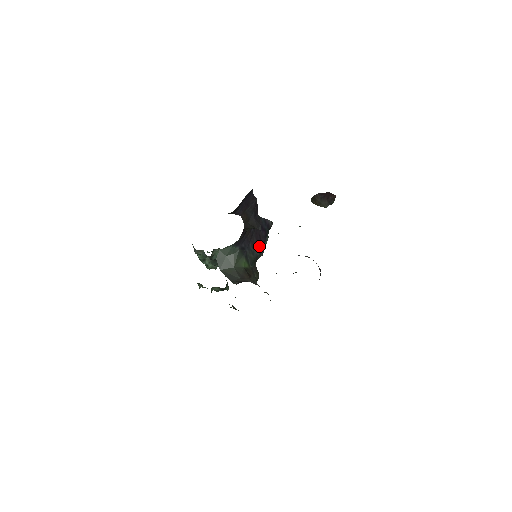
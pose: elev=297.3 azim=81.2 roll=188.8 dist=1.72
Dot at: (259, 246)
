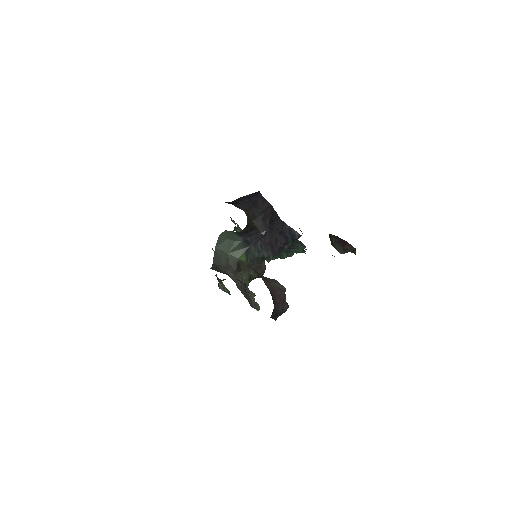
Dot at: (271, 249)
